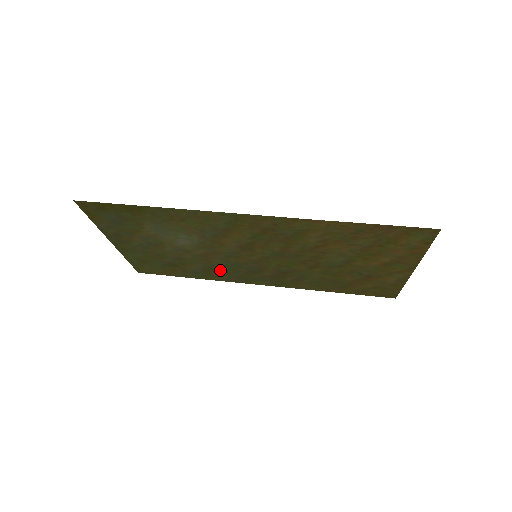
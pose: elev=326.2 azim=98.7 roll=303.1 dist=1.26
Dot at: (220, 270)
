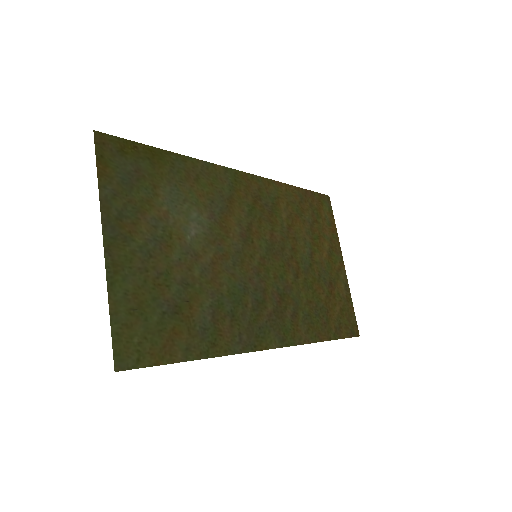
Dot at: (229, 311)
